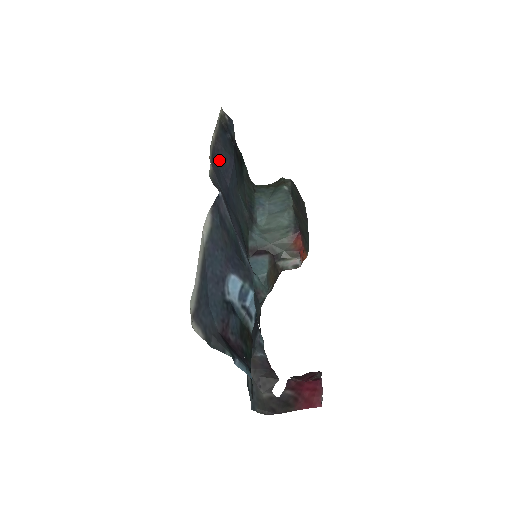
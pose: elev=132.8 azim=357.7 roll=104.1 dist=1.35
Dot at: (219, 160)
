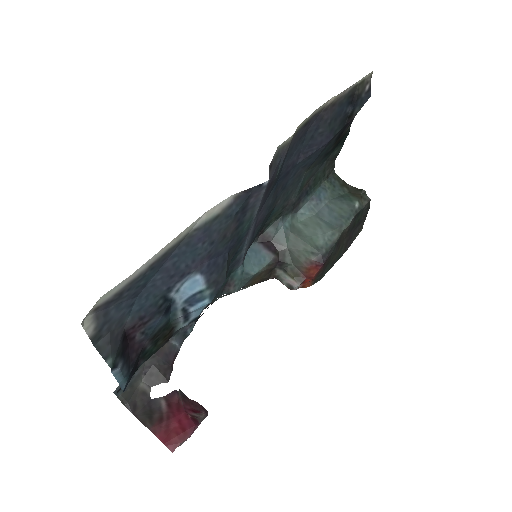
Dot at: (312, 130)
